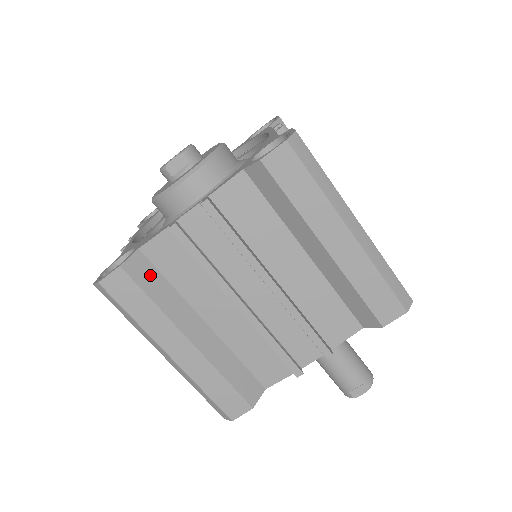
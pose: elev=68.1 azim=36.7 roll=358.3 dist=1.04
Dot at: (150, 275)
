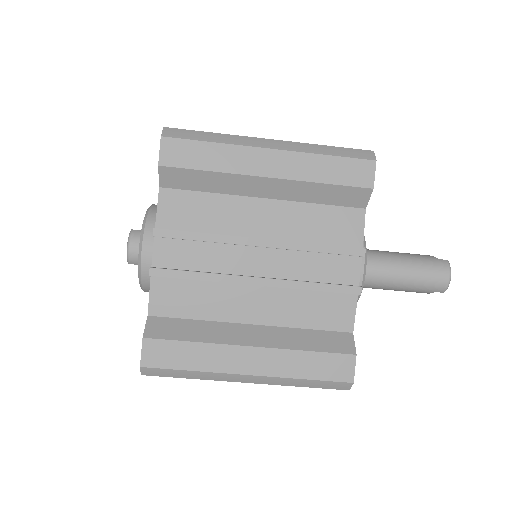
Dot at: occluded
